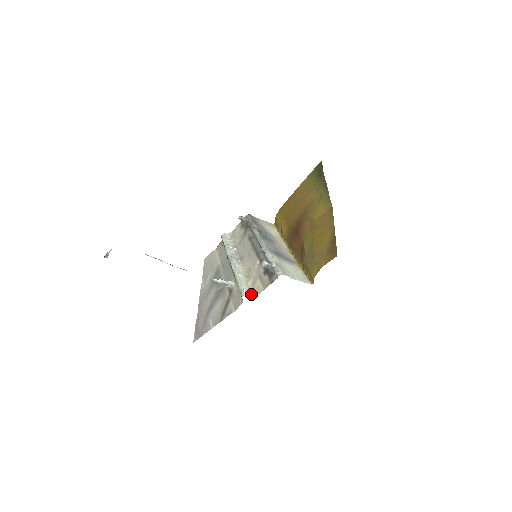
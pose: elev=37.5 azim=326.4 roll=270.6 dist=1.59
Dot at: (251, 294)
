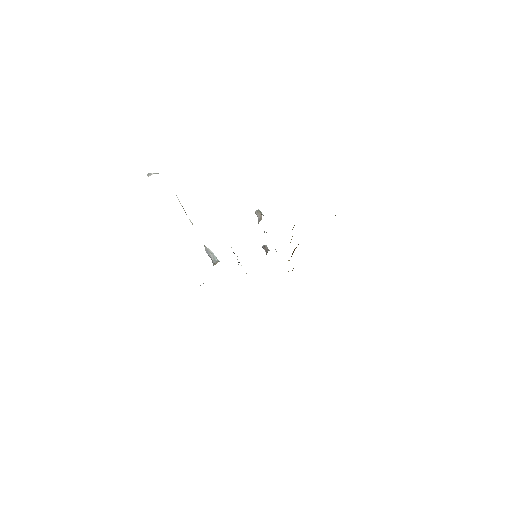
Dot at: occluded
